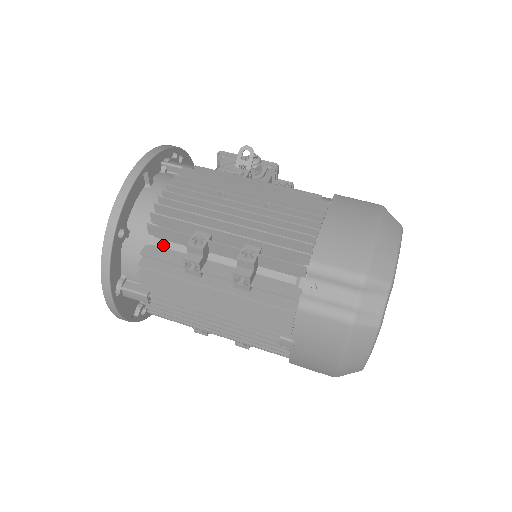
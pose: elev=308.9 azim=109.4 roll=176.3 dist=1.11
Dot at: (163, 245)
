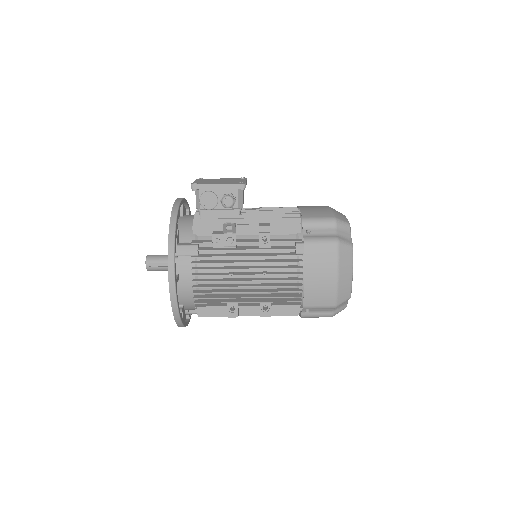
Dot at: occluded
